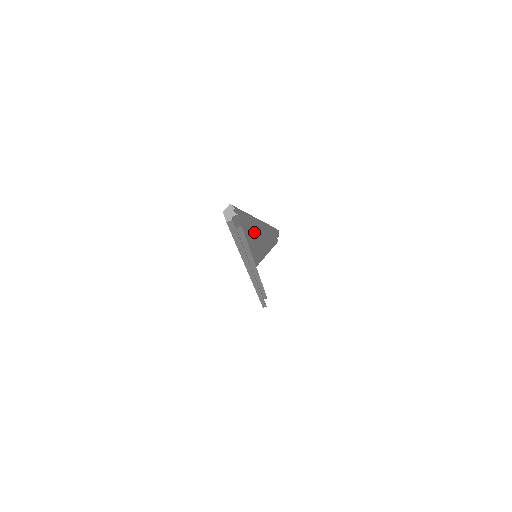
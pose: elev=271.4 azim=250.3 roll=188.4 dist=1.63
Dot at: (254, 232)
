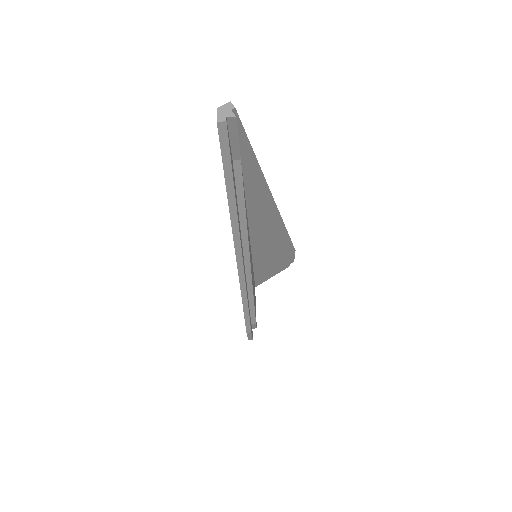
Dot at: (259, 202)
